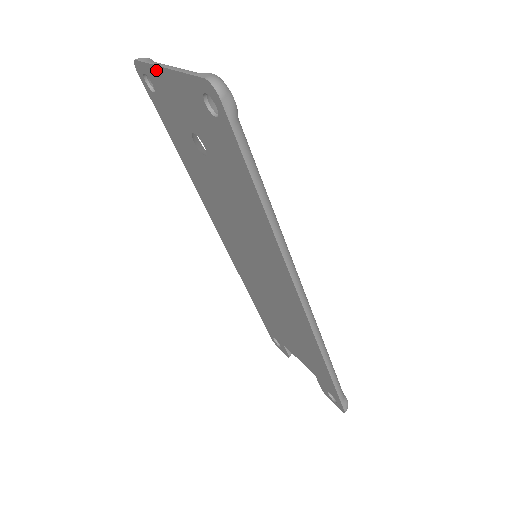
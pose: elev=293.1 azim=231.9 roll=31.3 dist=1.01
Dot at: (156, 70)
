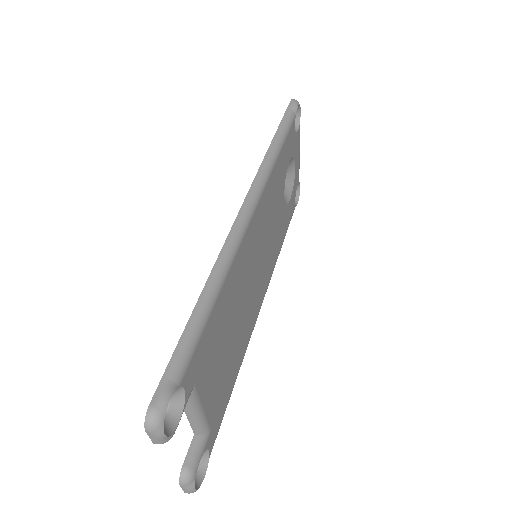
Dot at: occluded
